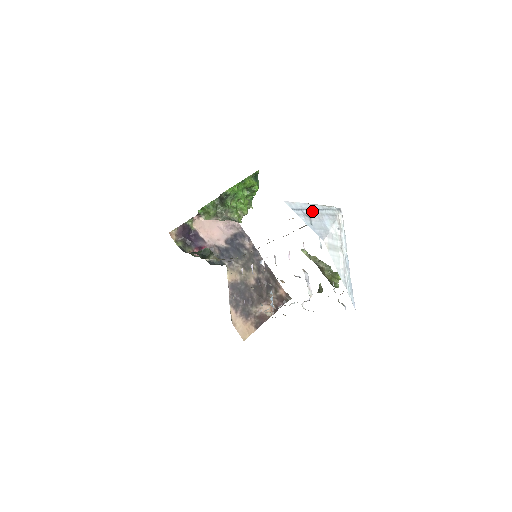
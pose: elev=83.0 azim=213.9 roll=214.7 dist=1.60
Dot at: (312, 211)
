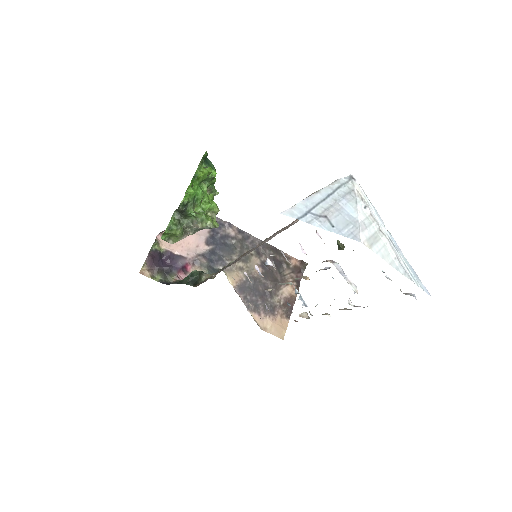
Dot at: (322, 204)
